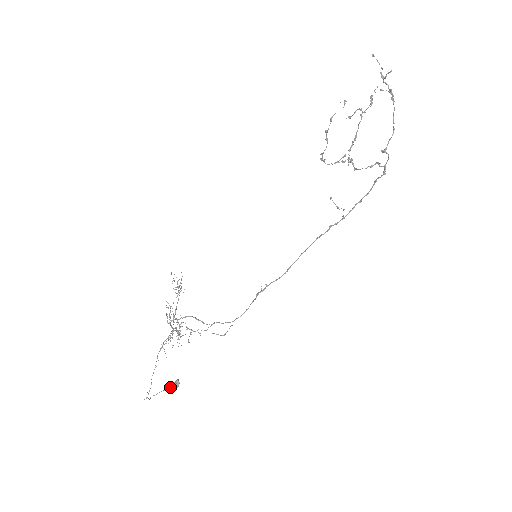
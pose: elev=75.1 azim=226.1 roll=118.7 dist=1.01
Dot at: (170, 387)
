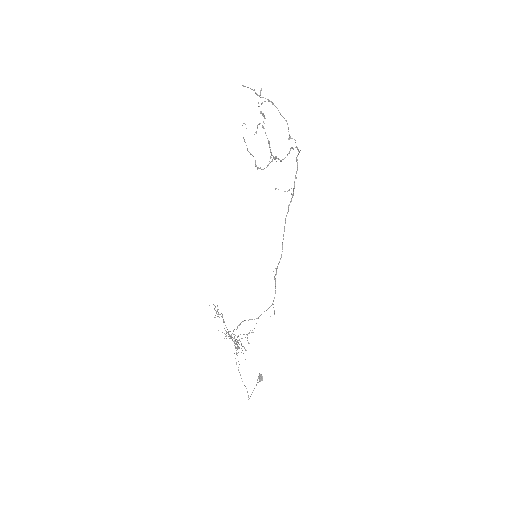
Dot at: (258, 382)
